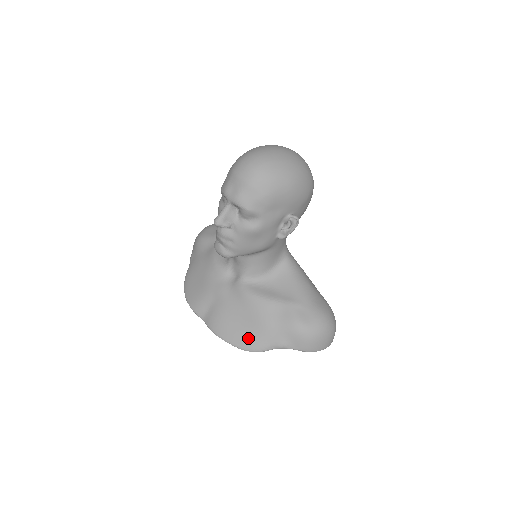
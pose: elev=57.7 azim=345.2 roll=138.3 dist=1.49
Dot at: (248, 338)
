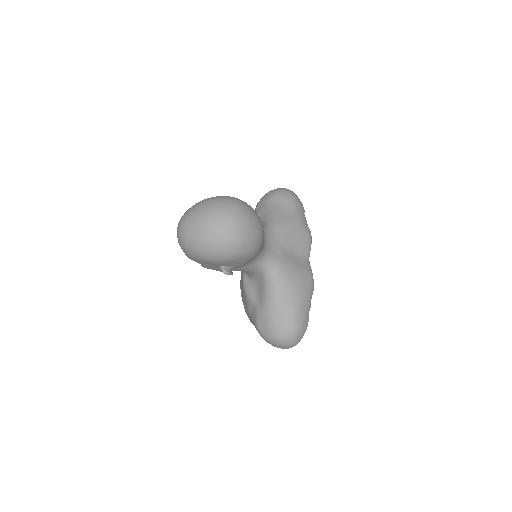
Dot at: (246, 310)
